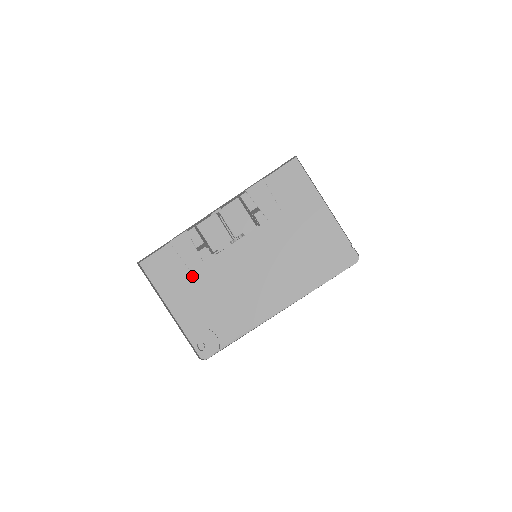
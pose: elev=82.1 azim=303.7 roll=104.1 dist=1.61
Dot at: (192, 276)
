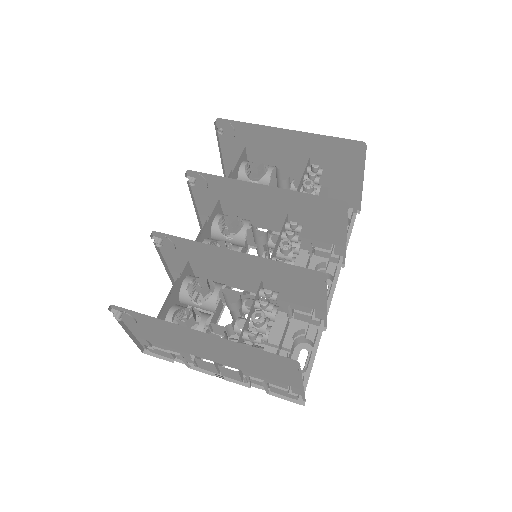
Dot at: occluded
